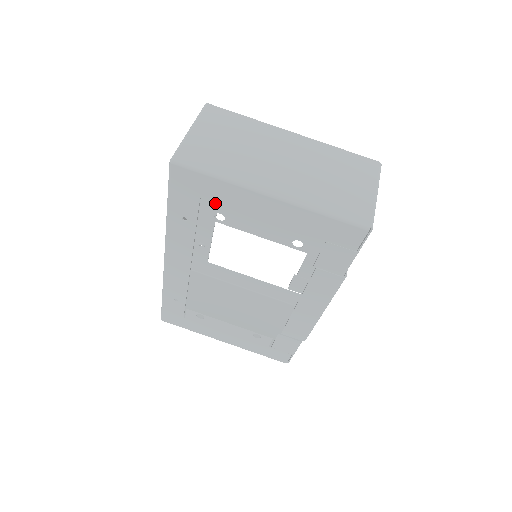
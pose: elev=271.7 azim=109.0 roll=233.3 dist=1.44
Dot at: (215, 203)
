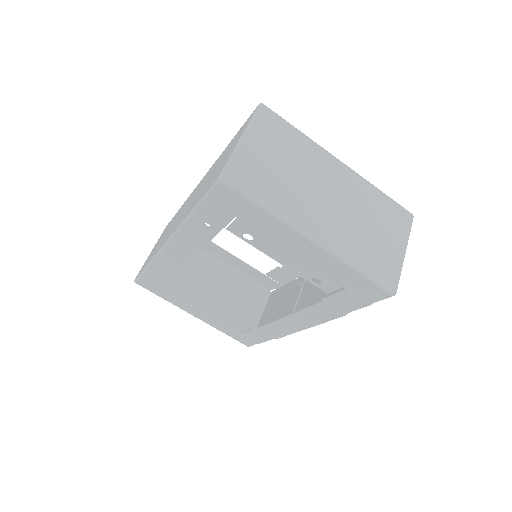
Dot at: (249, 226)
